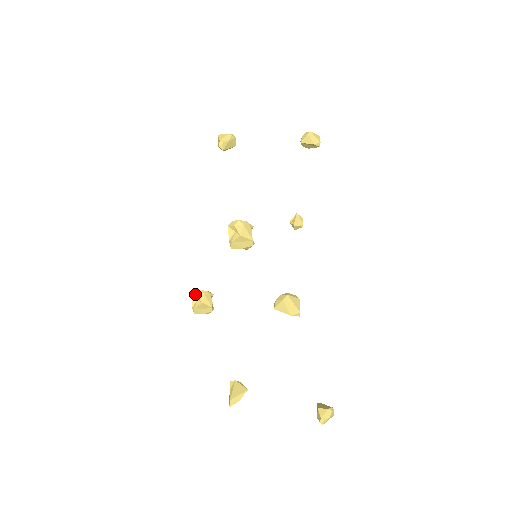
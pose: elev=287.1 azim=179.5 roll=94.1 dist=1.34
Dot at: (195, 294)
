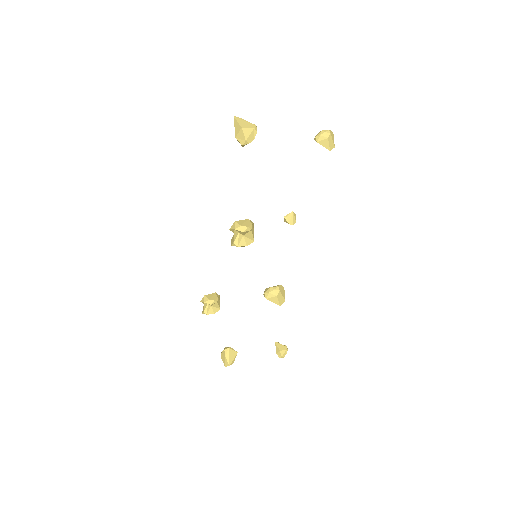
Dot at: (209, 304)
